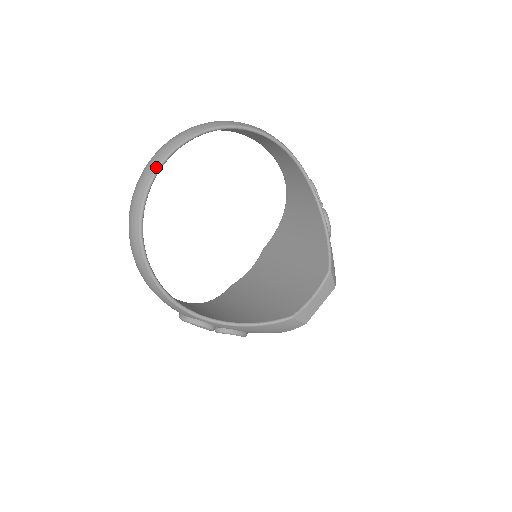
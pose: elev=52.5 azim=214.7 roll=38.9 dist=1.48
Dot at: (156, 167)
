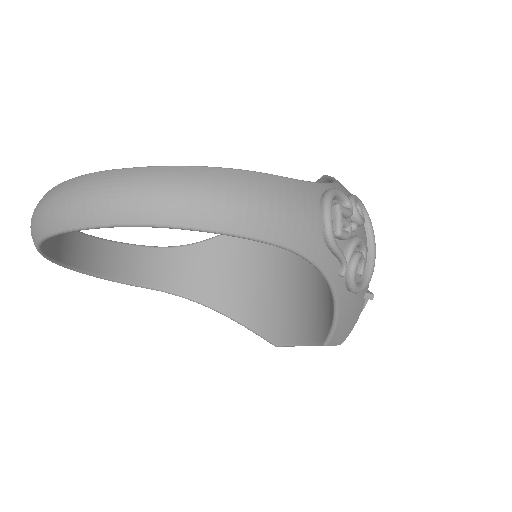
Dot at: occluded
